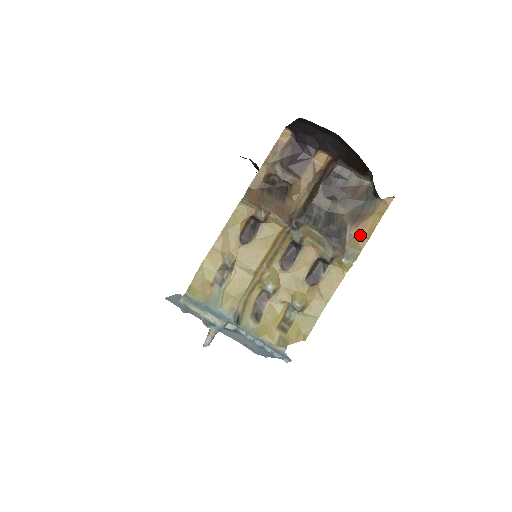
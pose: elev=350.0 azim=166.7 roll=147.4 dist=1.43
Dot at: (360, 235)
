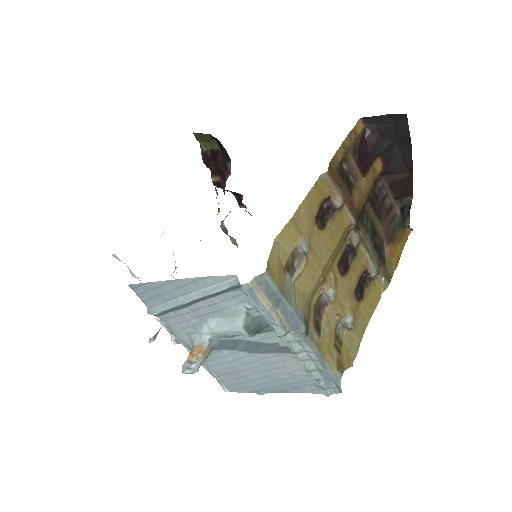
Dot at: (393, 257)
